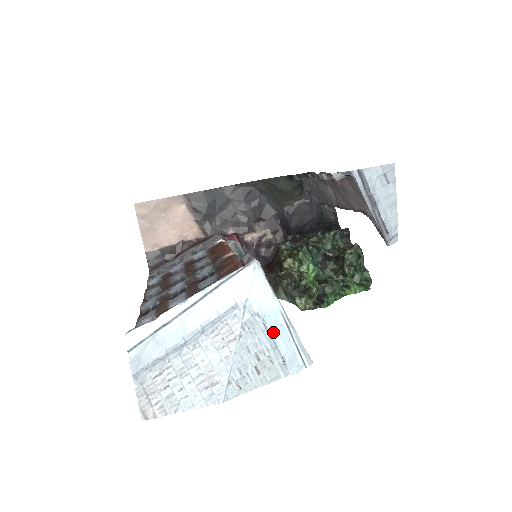
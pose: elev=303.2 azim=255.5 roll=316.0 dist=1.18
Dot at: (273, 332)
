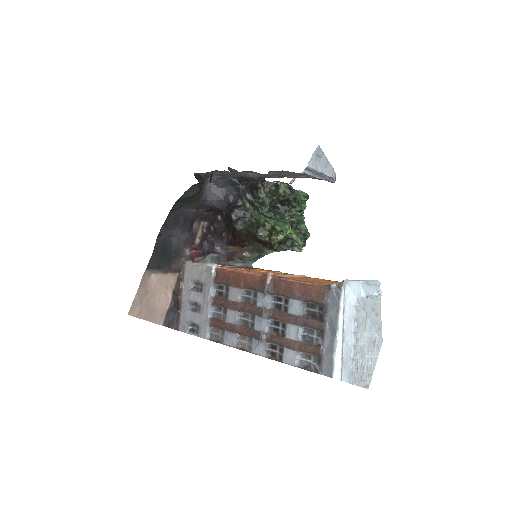
Dot at: (368, 294)
